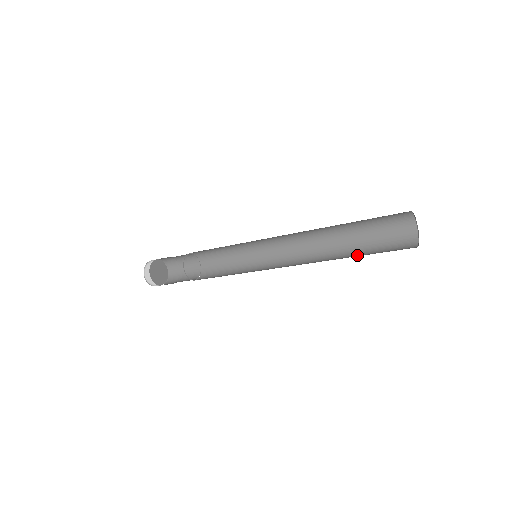
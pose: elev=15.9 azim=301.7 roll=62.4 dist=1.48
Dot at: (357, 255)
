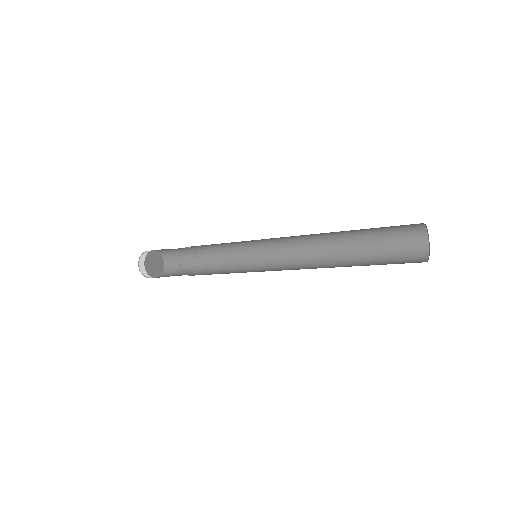
Dot at: (365, 254)
